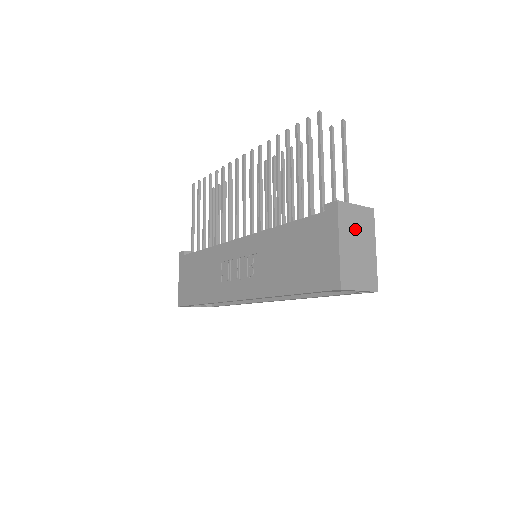
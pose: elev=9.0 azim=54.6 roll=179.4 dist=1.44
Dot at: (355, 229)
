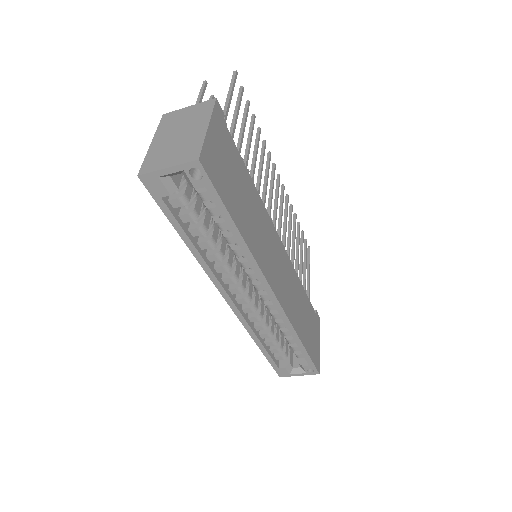
Dot at: (180, 124)
